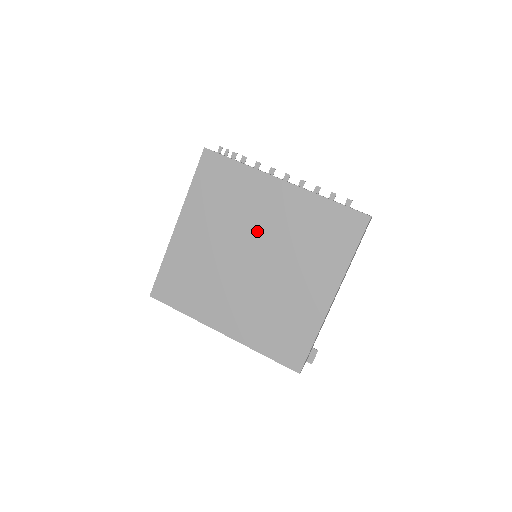
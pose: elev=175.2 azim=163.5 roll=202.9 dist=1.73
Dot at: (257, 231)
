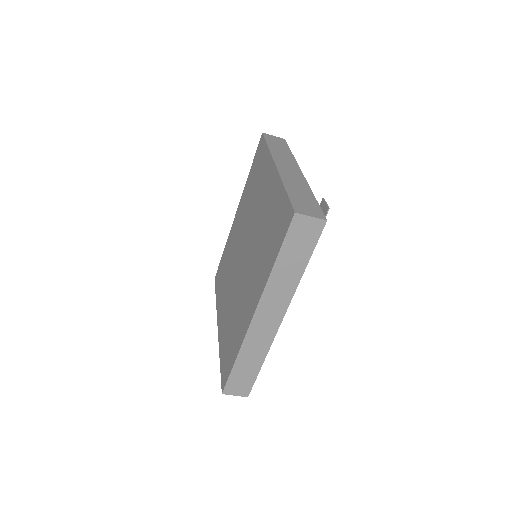
Dot at: (239, 244)
